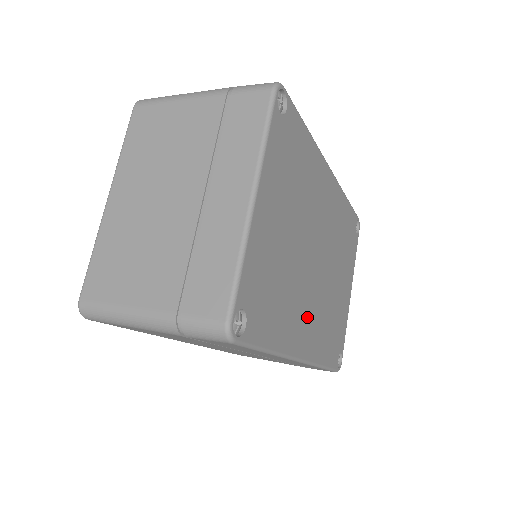
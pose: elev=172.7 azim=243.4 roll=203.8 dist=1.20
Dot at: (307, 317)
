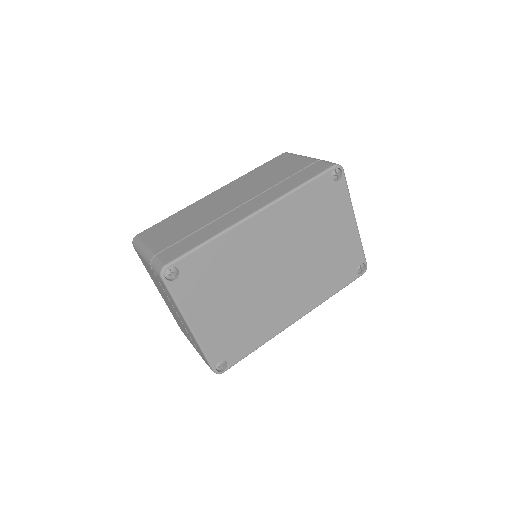
Dot at: (288, 302)
